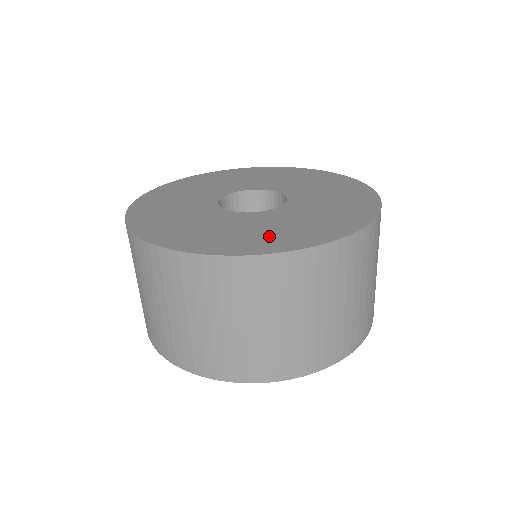
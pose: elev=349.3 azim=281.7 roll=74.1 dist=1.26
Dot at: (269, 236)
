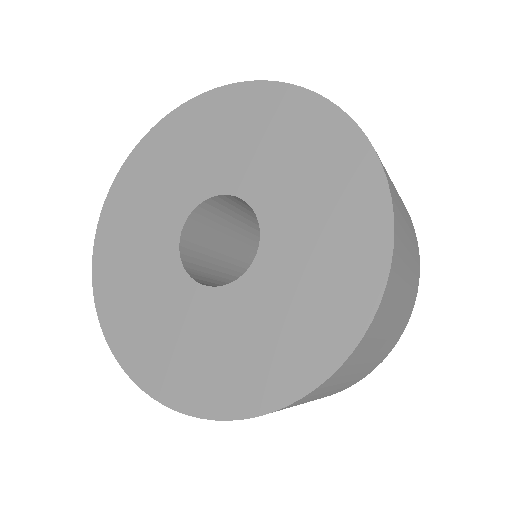
Dot at: (155, 347)
